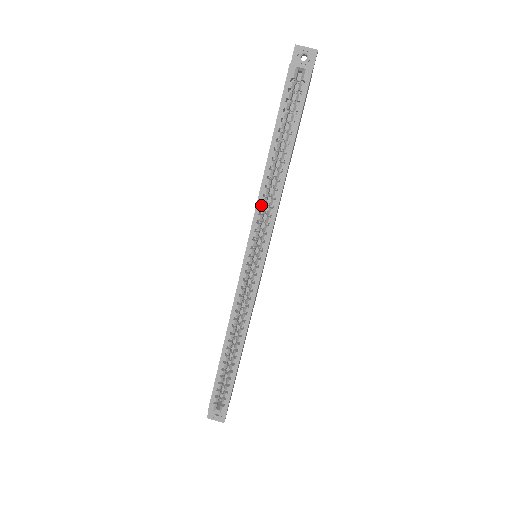
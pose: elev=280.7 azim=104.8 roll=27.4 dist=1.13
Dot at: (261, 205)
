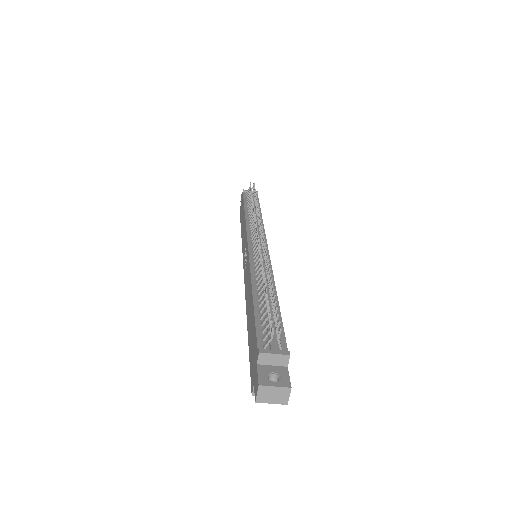
Dot at: occluded
